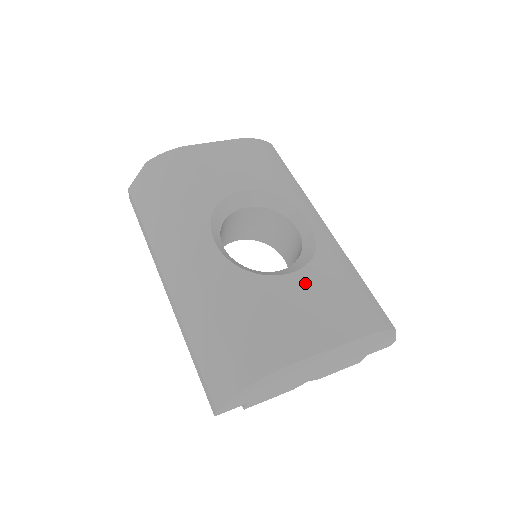
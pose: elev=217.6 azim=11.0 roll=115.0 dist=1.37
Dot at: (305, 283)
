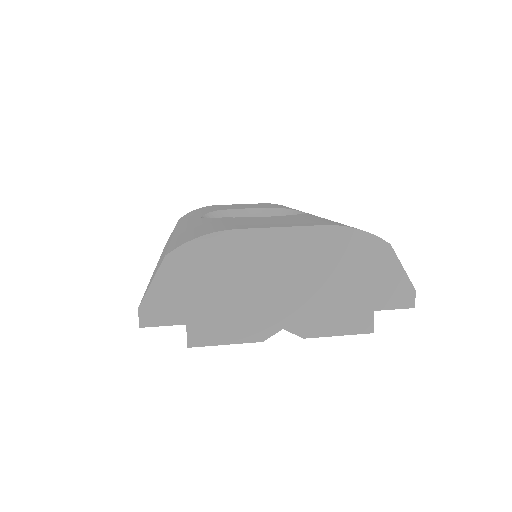
Dot at: (277, 218)
